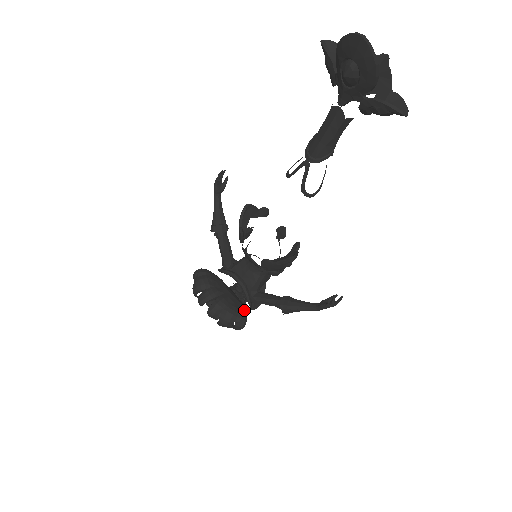
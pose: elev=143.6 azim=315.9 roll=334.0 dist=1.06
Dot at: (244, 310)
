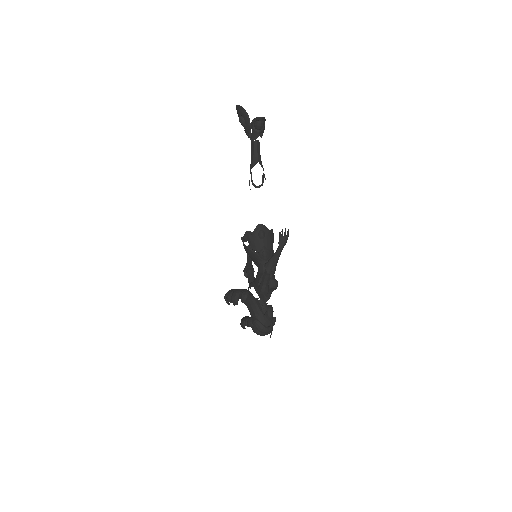
Dot at: (252, 294)
